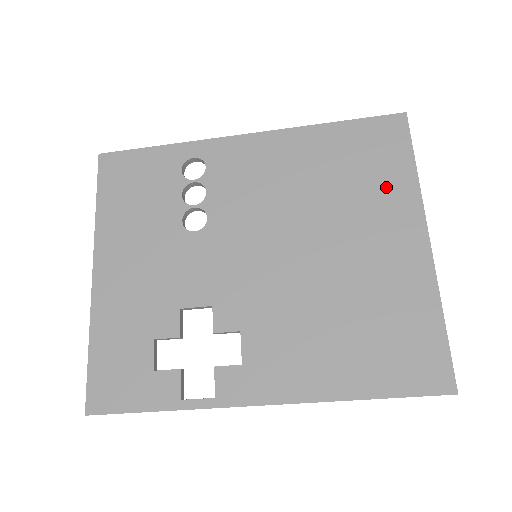
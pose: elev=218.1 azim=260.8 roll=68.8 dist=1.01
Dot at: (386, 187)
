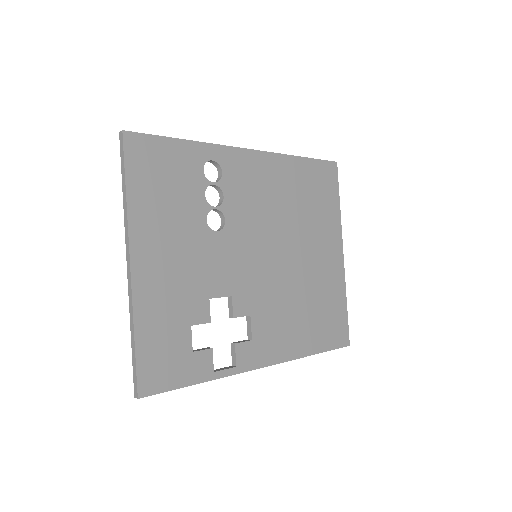
Dot at: (327, 214)
